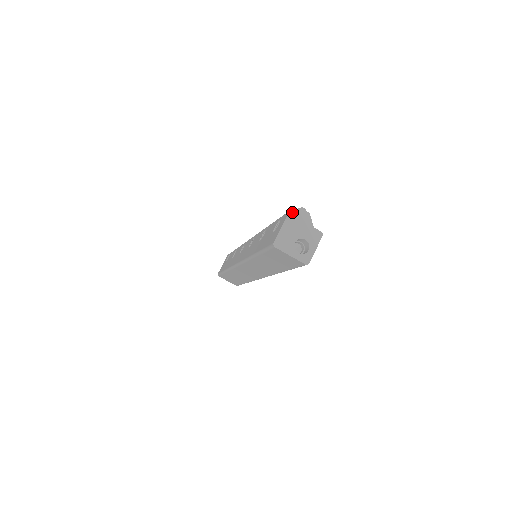
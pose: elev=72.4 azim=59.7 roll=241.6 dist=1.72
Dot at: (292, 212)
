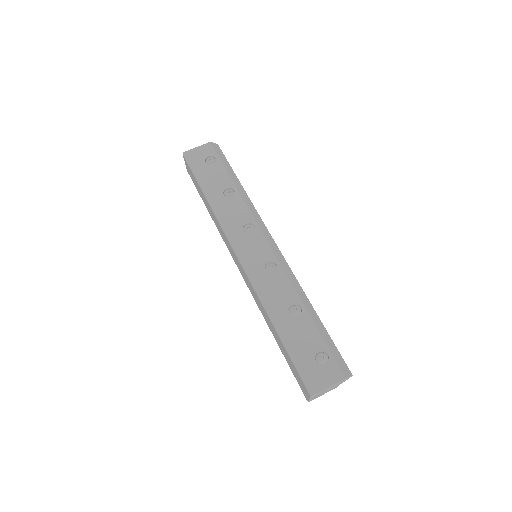
Dot at: (345, 378)
